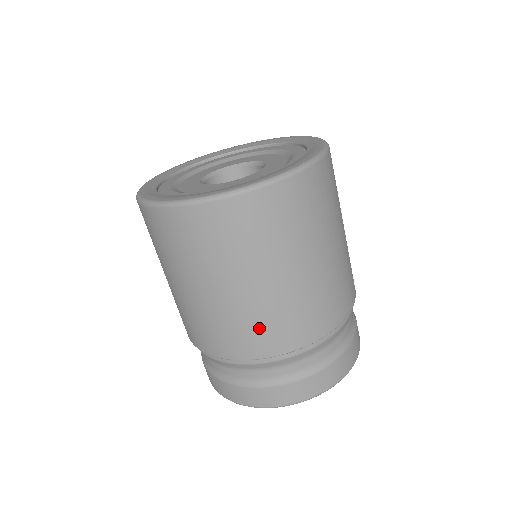
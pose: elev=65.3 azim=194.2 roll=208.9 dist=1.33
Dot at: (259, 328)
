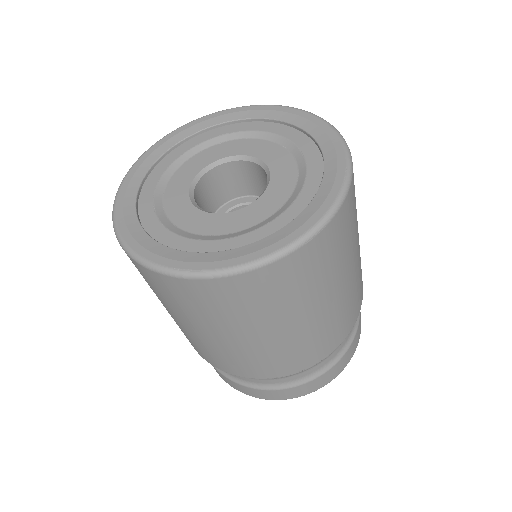
Dot at: (311, 346)
